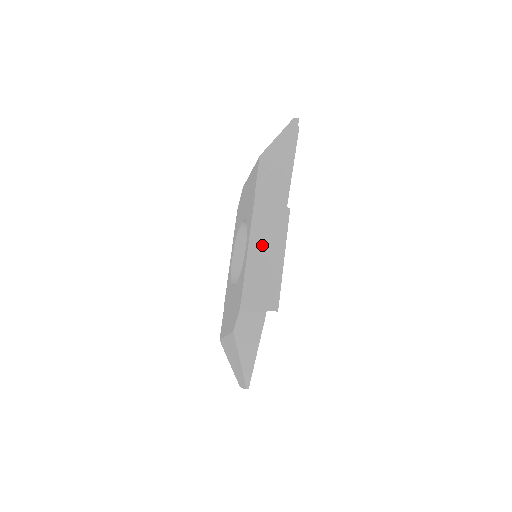
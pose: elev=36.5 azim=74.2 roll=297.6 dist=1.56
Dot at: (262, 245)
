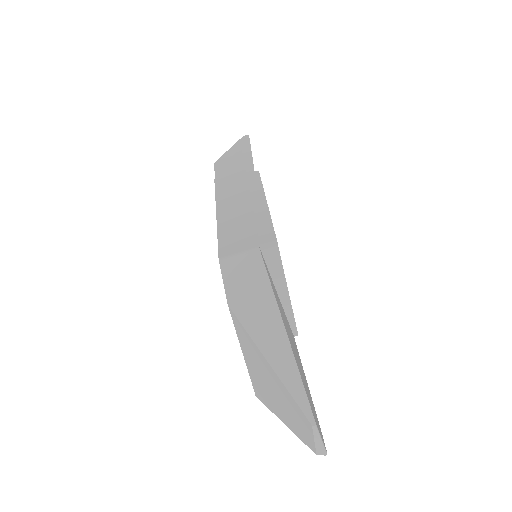
Dot at: (233, 203)
